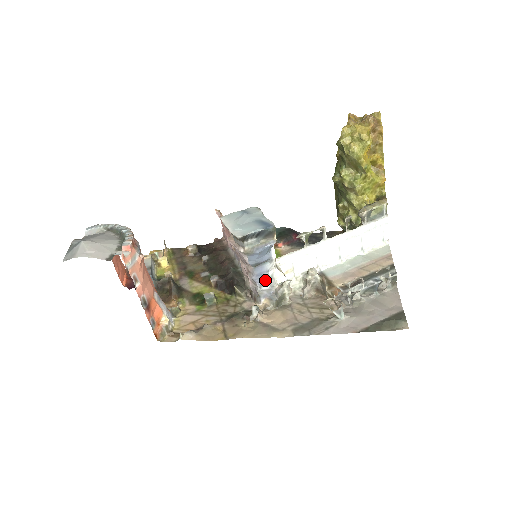
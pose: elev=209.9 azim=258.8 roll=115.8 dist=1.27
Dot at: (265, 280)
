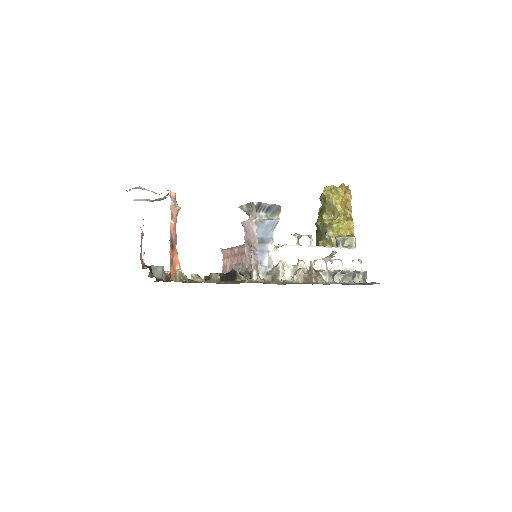
Dot at: (265, 259)
